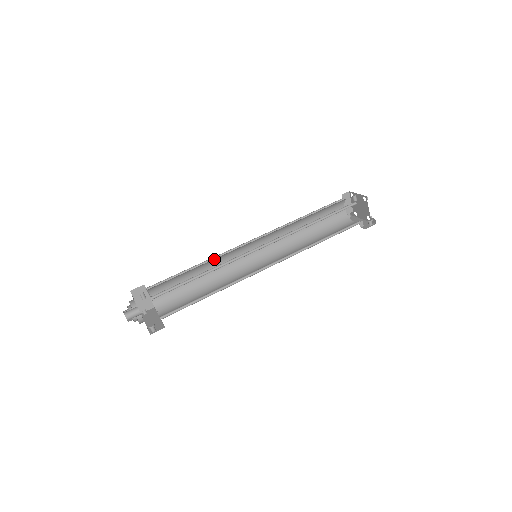
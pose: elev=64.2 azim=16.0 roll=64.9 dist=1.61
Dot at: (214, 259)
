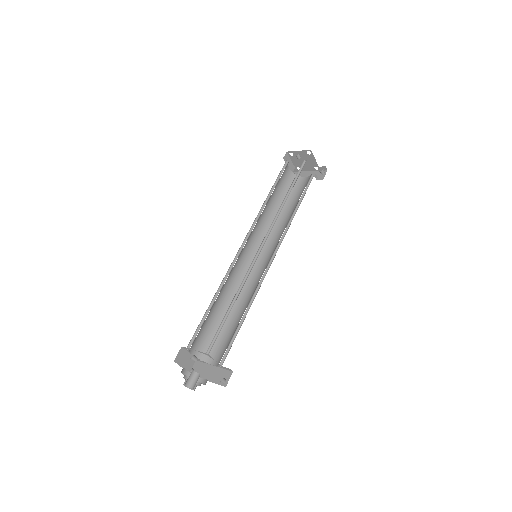
Dot at: (225, 282)
